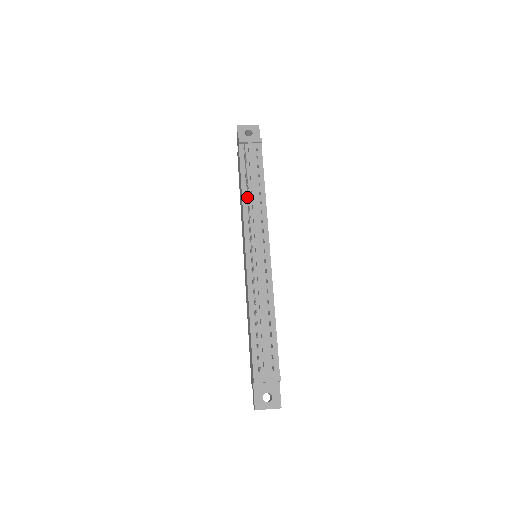
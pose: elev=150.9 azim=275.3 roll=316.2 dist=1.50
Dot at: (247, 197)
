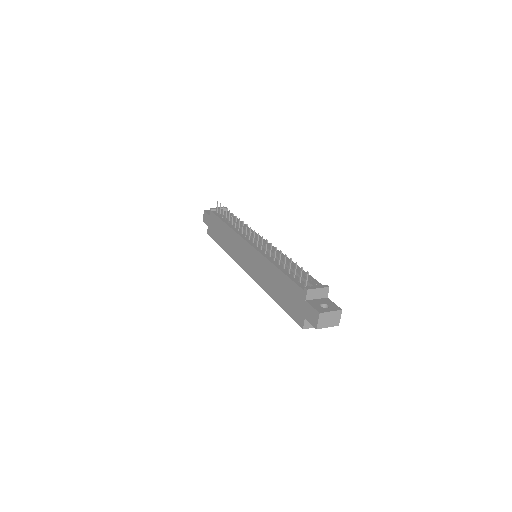
Dot at: (233, 226)
